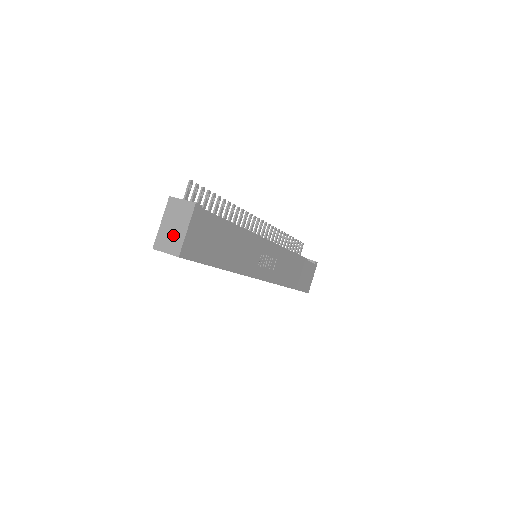
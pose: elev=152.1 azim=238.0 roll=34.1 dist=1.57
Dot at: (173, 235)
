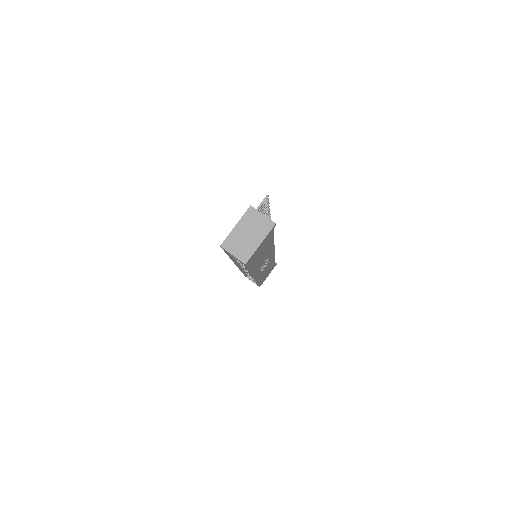
Dot at: (245, 242)
